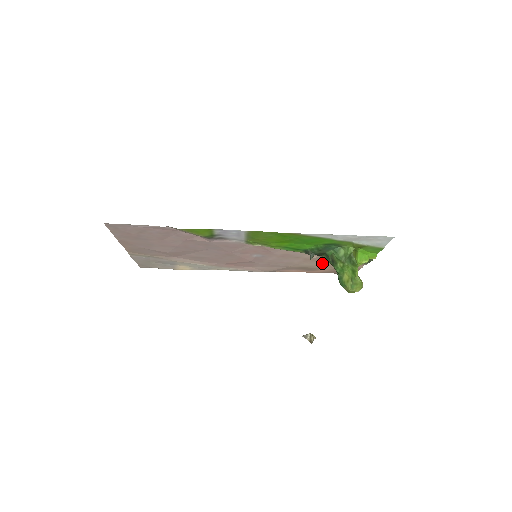
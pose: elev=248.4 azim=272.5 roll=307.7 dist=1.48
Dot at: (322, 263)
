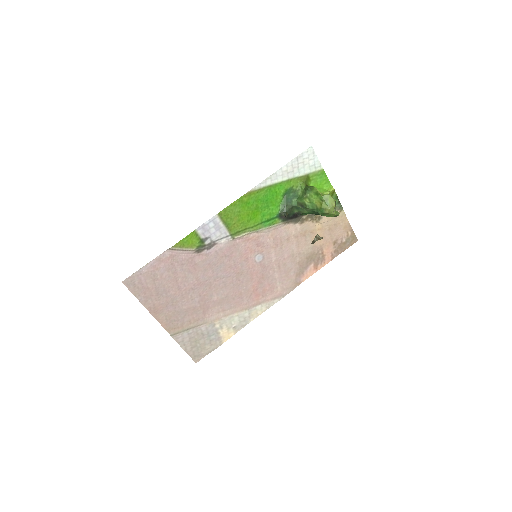
Dot at: occluded
